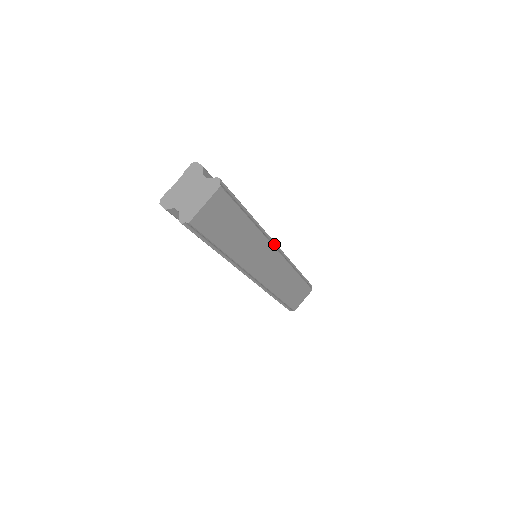
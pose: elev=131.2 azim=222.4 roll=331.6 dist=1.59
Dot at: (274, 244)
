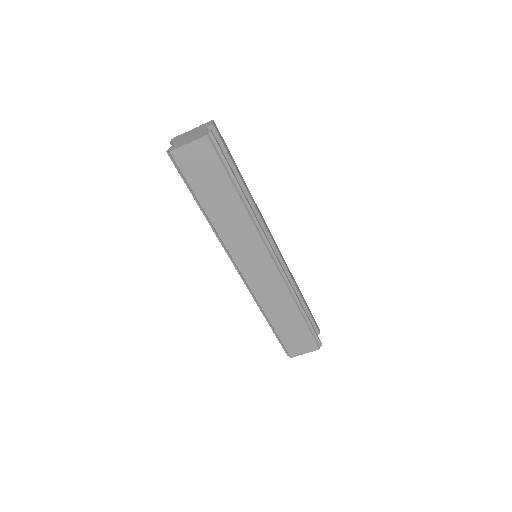
Dot at: (269, 248)
